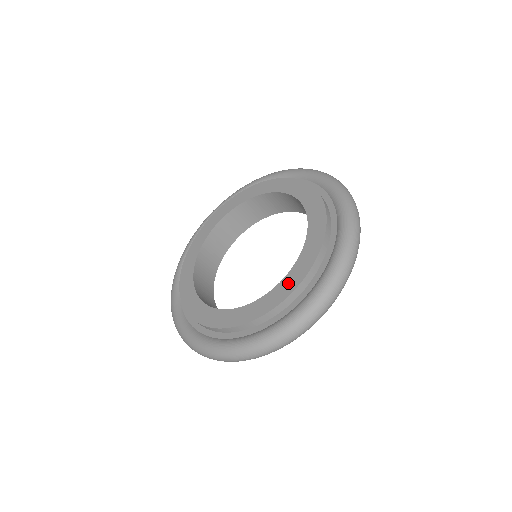
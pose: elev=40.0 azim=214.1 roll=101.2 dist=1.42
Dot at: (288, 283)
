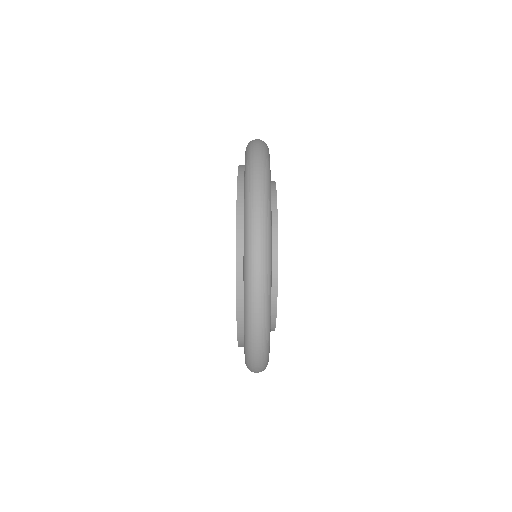
Dot at: occluded
